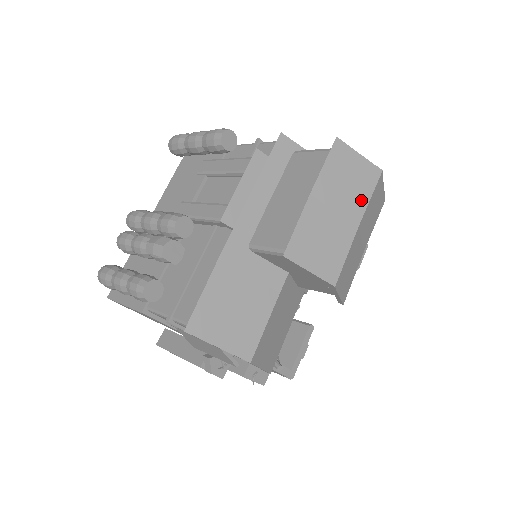
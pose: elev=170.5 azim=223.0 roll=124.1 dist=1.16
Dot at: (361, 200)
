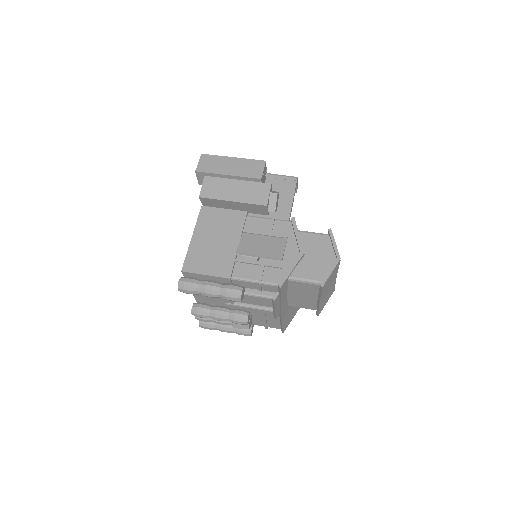
Dot at: occluded
